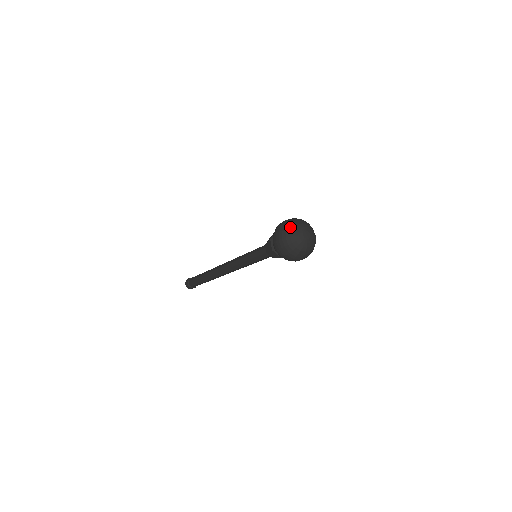
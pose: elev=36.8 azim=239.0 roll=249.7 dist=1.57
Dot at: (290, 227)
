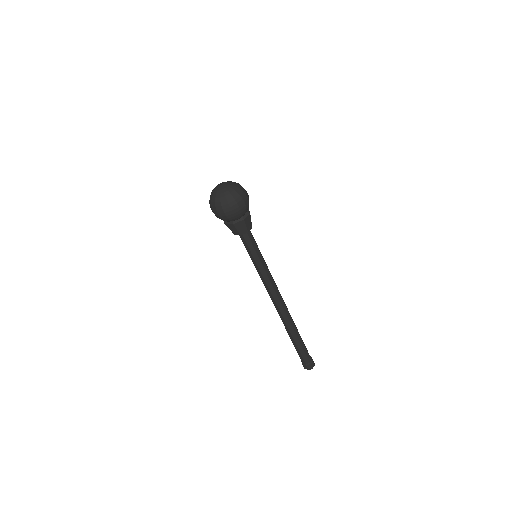
Dot at: occluded
